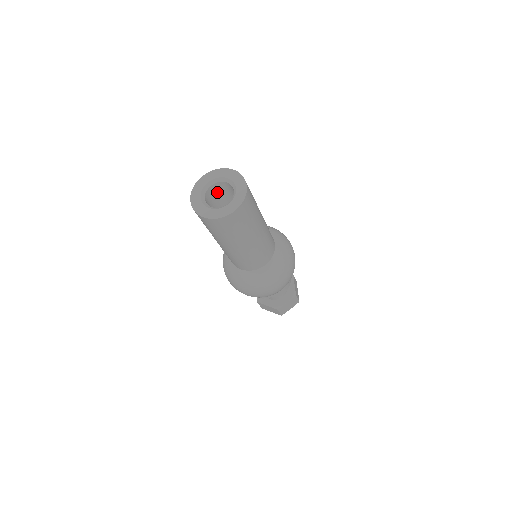
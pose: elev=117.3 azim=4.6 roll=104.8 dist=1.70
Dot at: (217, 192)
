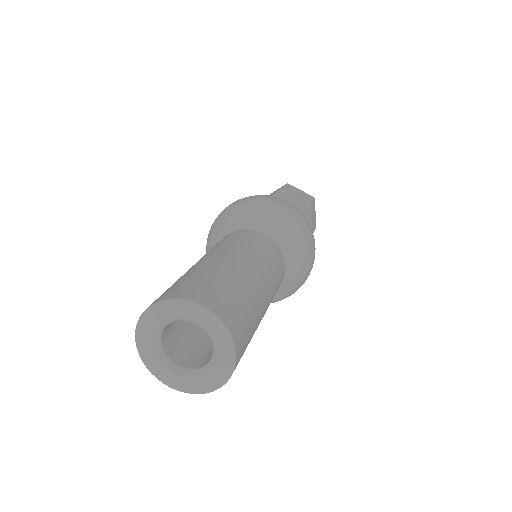
Dot at: occluded
